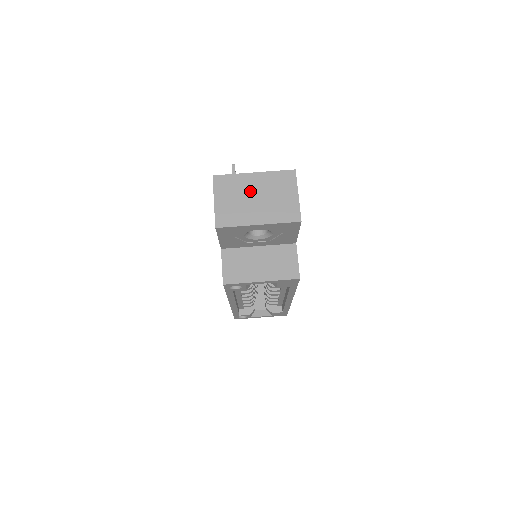
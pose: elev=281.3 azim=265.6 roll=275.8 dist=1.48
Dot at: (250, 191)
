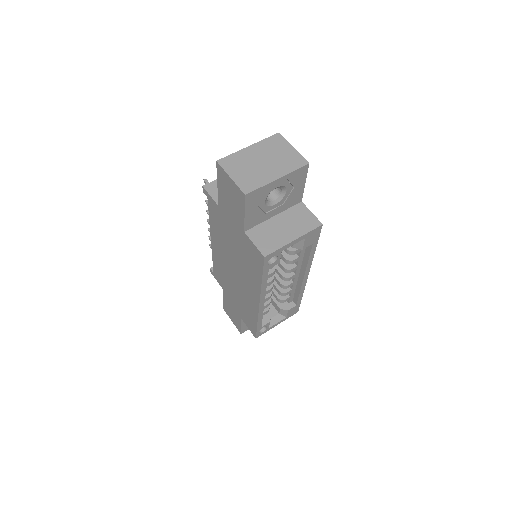
Dot at: (254, 159)
